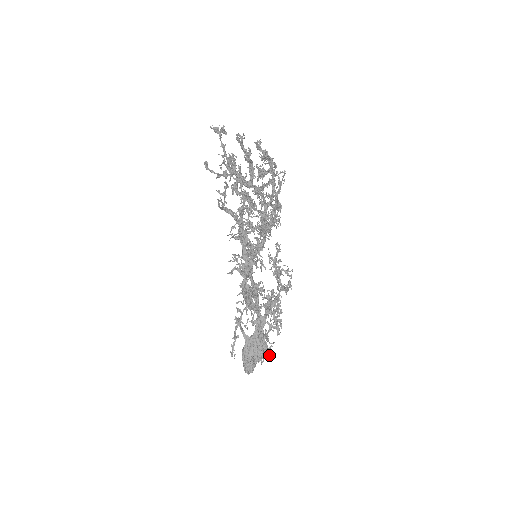
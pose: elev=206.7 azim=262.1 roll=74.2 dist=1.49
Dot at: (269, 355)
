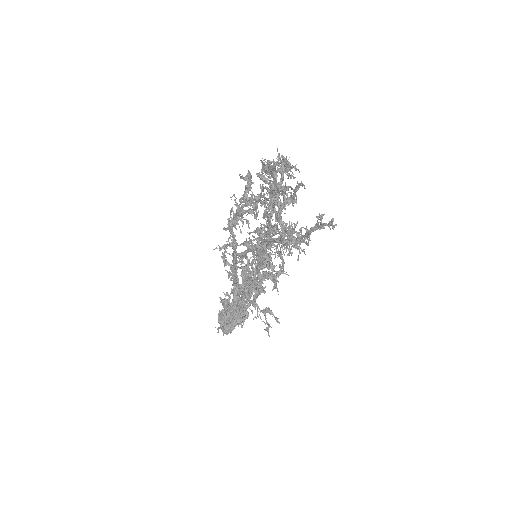
Dot at: (247, 318)
